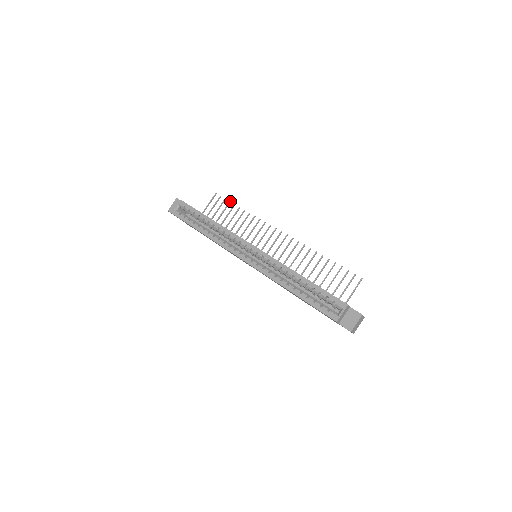
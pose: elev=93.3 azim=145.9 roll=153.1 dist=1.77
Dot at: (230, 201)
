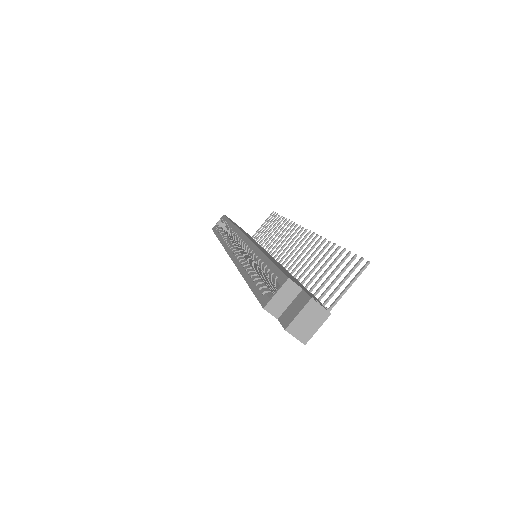
Dot at: occluded
